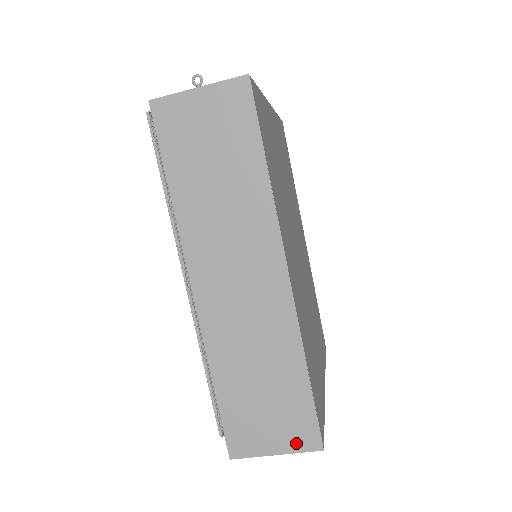
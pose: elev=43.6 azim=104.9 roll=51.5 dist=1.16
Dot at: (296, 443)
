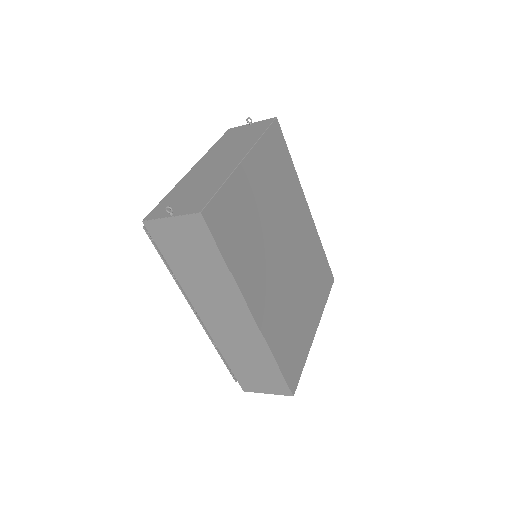
Dot at: (277, 391)
